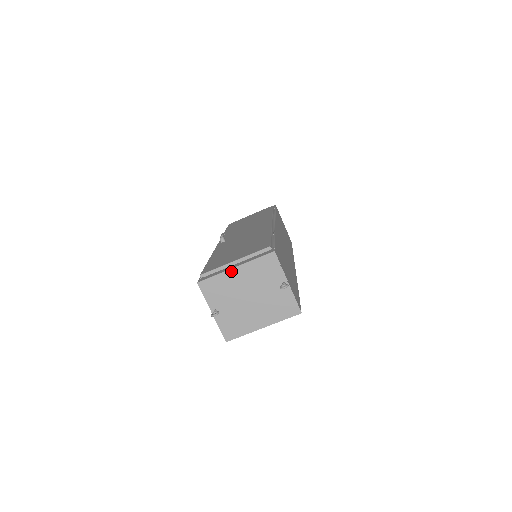
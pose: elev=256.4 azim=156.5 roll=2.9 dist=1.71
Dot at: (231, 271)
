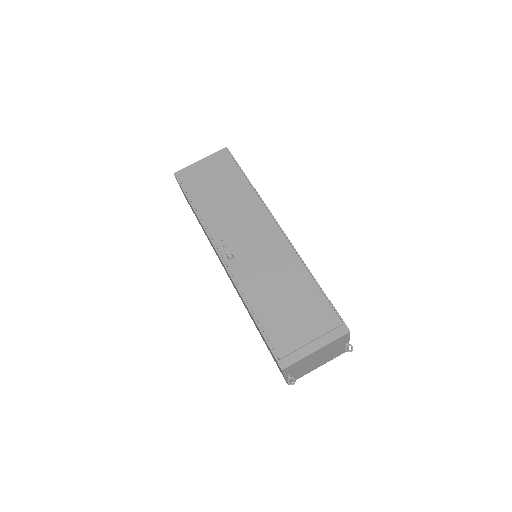
Dot at: (312, 354)
